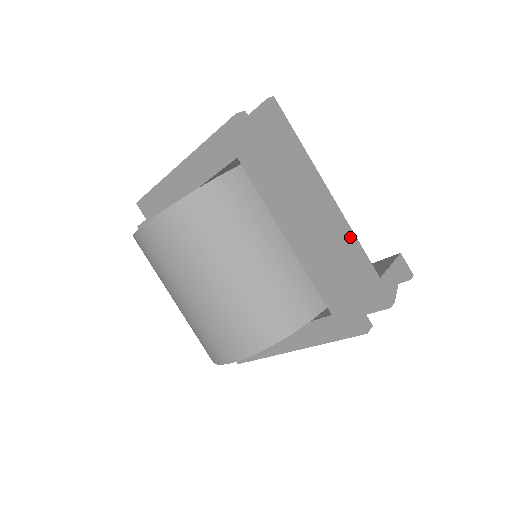
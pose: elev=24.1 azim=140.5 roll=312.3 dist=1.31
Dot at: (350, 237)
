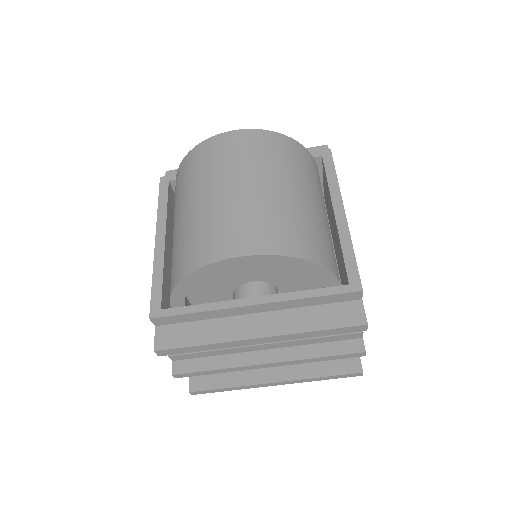
Dot at: occluded
